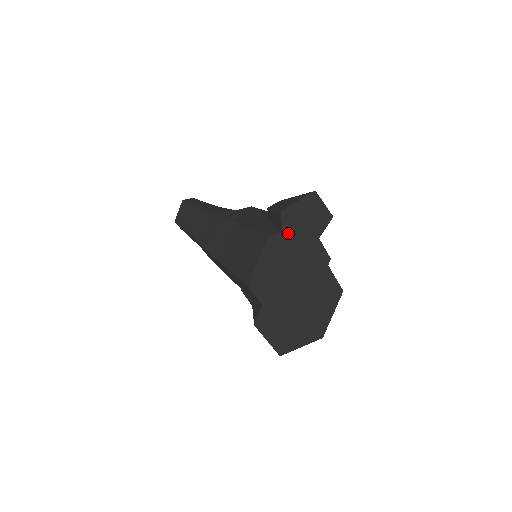
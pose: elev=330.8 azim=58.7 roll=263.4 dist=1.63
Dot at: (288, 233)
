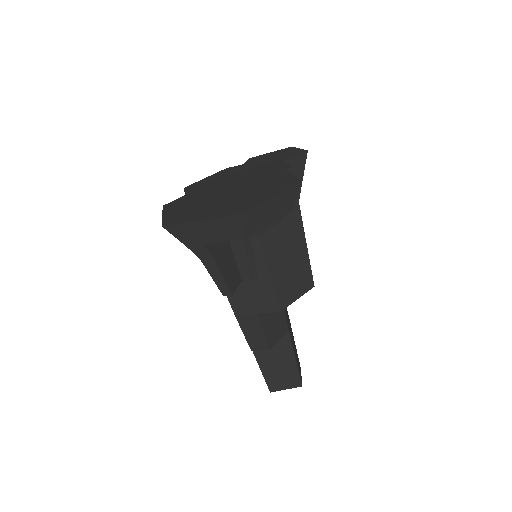
Dot at: (249, 164)
